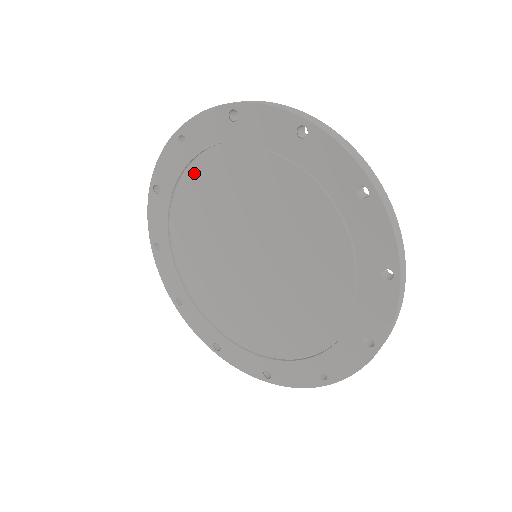
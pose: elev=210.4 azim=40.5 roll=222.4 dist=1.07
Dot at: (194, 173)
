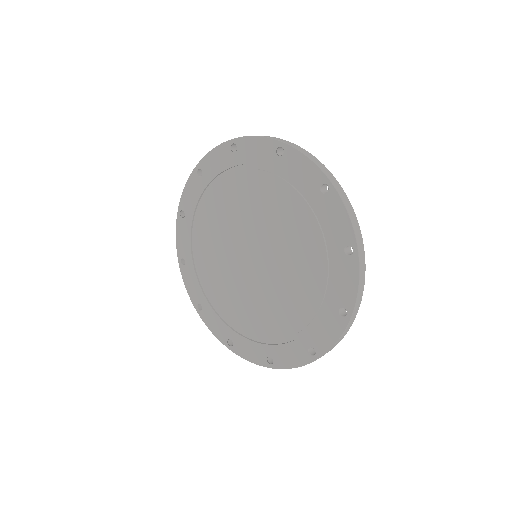
Dot at: (209, 196)
